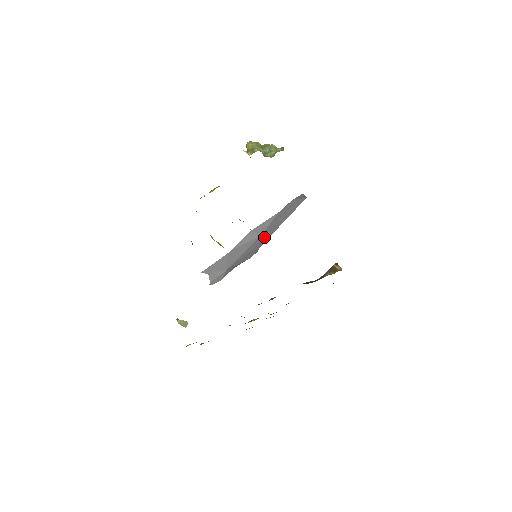
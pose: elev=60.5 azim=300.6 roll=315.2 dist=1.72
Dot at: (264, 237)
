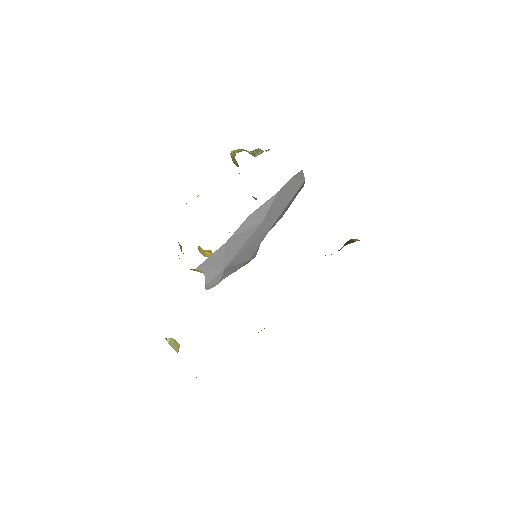
Dot at: (264, 228)
